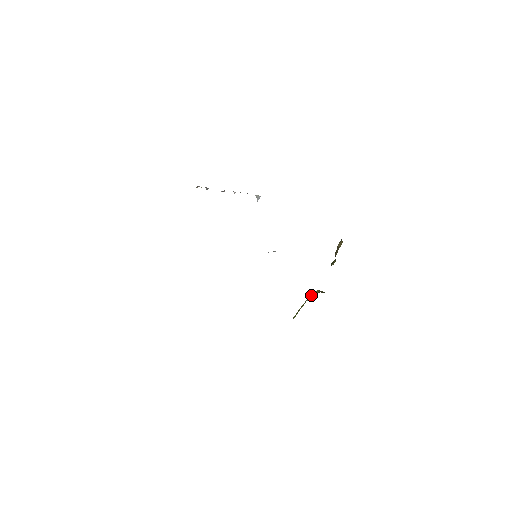
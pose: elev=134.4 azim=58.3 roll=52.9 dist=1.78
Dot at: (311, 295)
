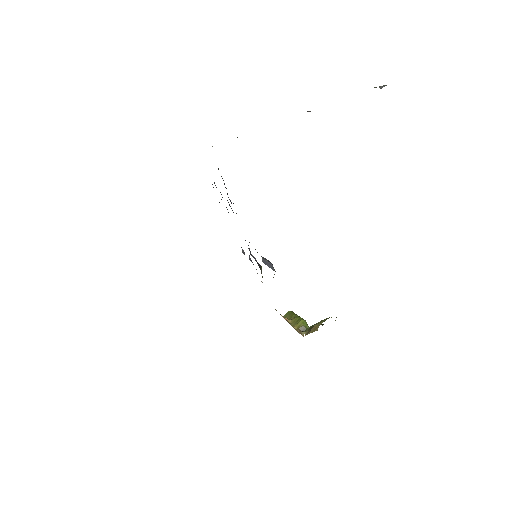
Dot at: (296, 320)
